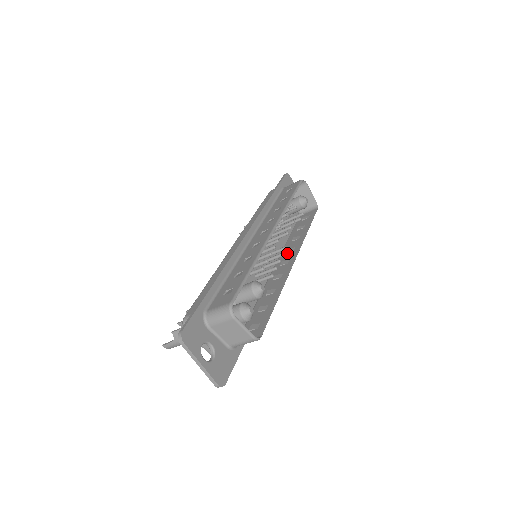
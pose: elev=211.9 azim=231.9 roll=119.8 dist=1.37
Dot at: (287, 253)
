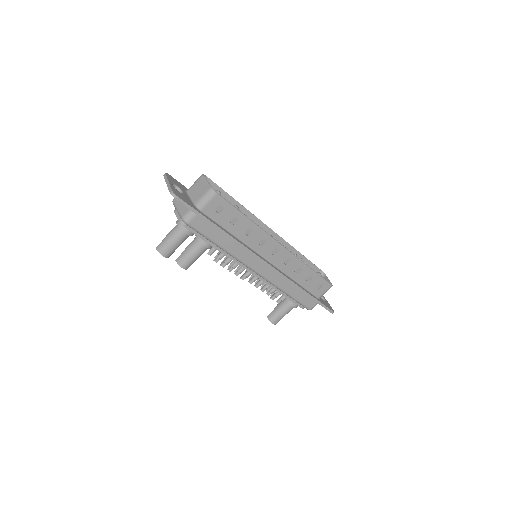
Dot at: (282, 260)
